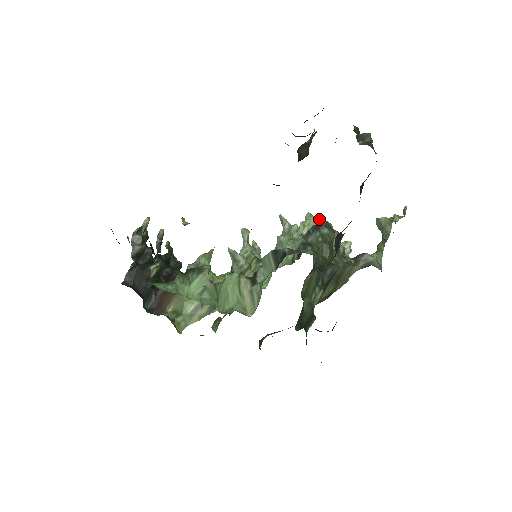
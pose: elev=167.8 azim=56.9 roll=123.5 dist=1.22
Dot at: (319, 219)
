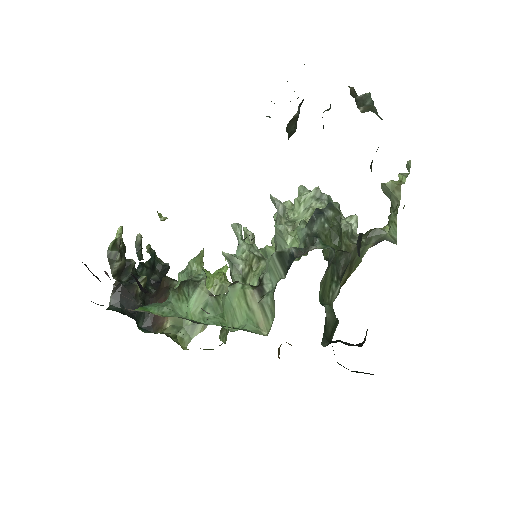
Dot at: (315, 192)
